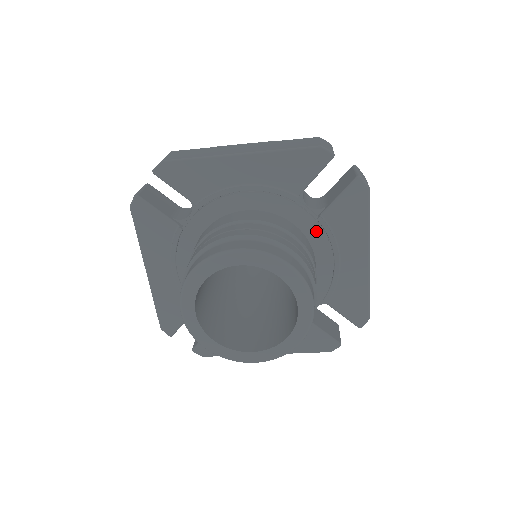
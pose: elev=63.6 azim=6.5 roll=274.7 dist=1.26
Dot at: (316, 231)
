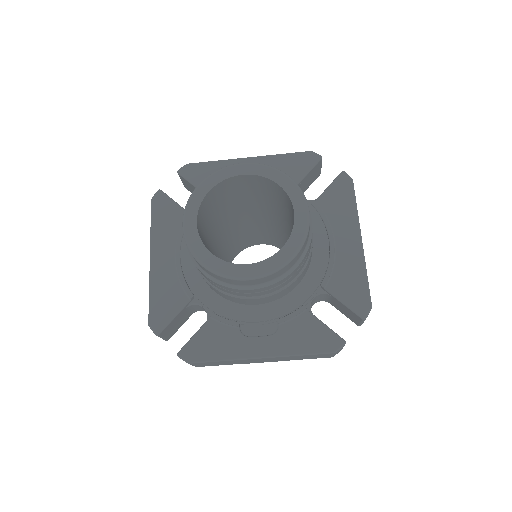
Dot at: (311, 212)
